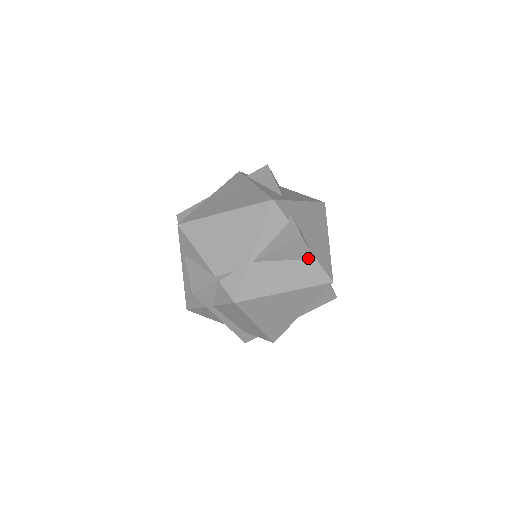
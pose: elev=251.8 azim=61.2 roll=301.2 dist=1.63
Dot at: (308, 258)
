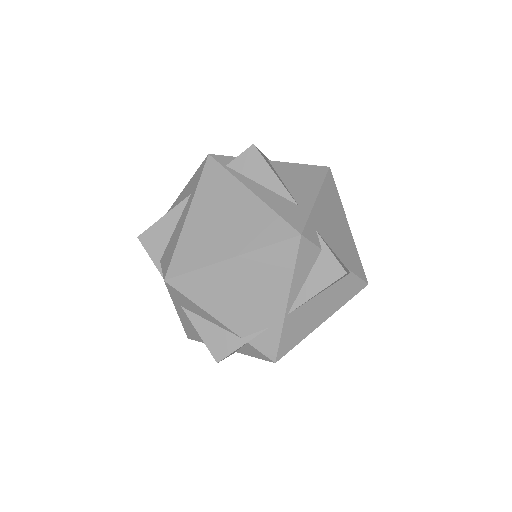
Dot at: (344, 276)
